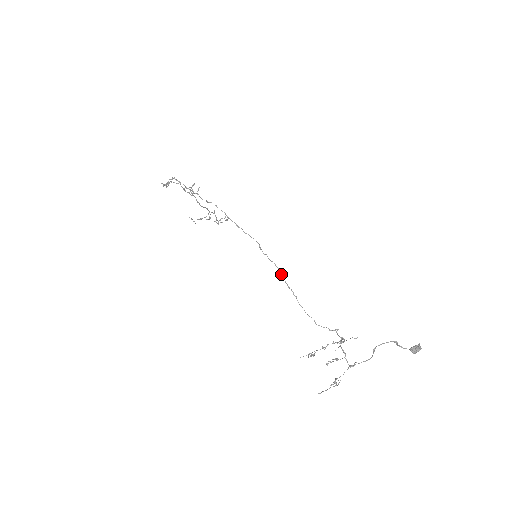
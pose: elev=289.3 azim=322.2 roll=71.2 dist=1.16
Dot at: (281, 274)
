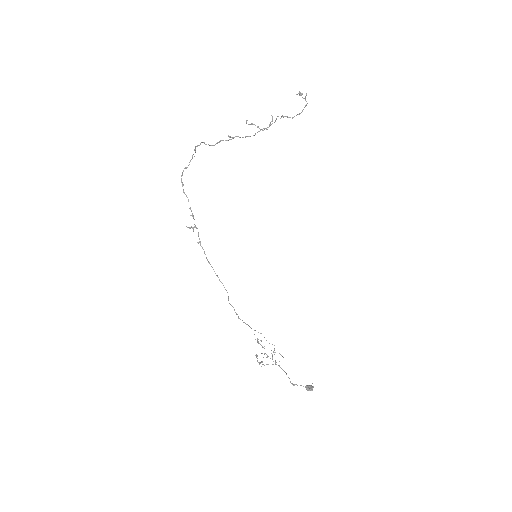
Dot at: occluded
